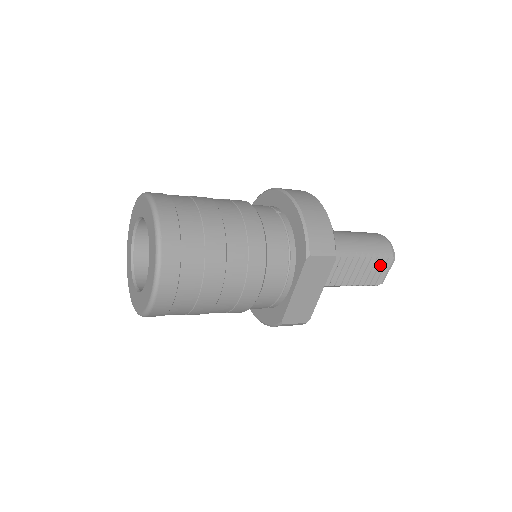
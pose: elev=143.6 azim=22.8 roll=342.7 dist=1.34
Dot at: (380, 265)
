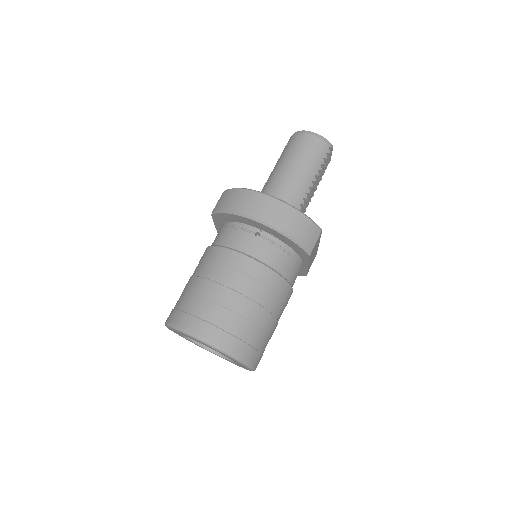
Dot at: occluded
